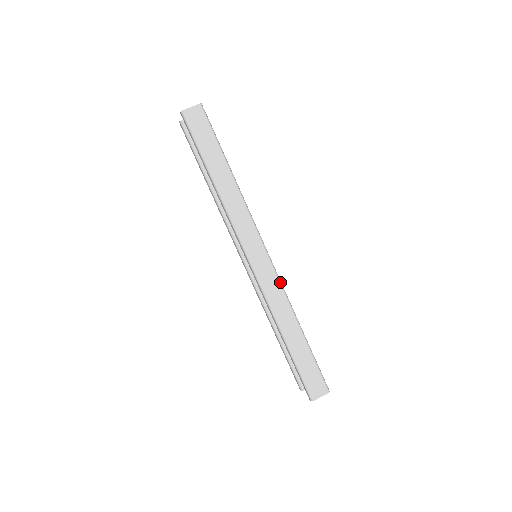
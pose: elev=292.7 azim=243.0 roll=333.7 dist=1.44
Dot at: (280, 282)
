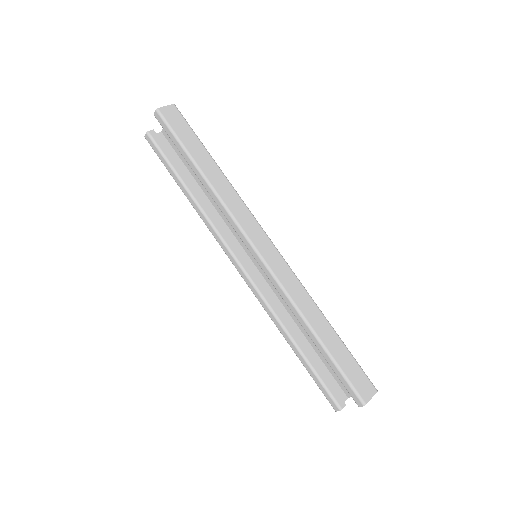
Dot at: (293, 272)
